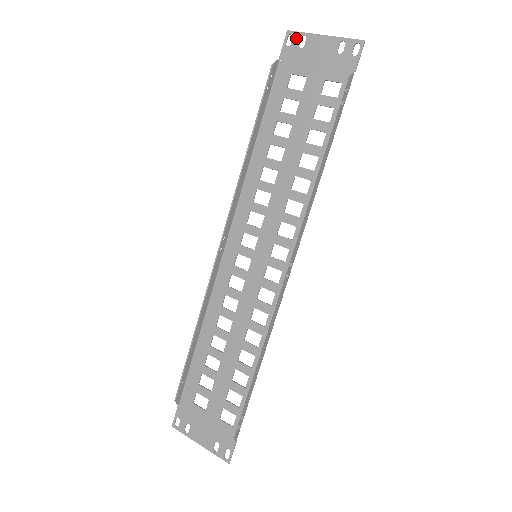
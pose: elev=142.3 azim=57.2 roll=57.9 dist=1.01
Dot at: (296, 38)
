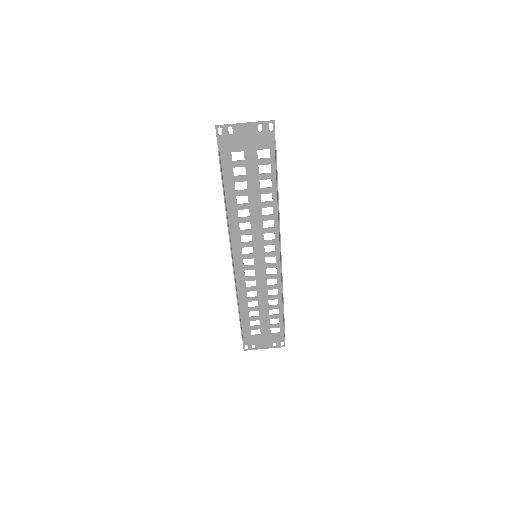
Dot at: (225, 129)
